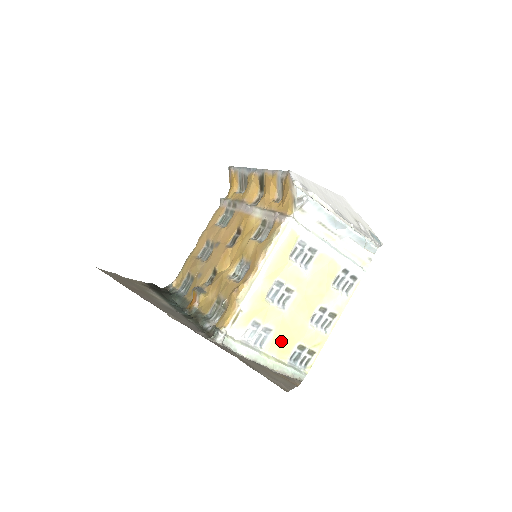
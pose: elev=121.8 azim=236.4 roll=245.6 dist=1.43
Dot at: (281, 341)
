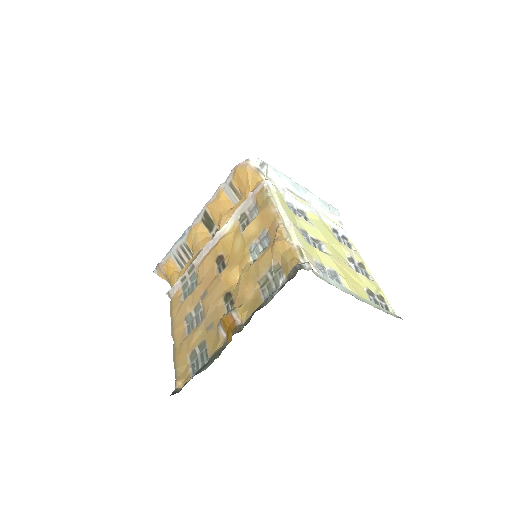
Dot at: (351, 284)
